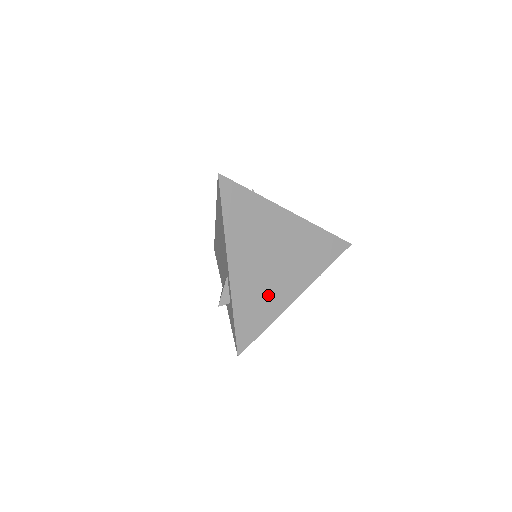
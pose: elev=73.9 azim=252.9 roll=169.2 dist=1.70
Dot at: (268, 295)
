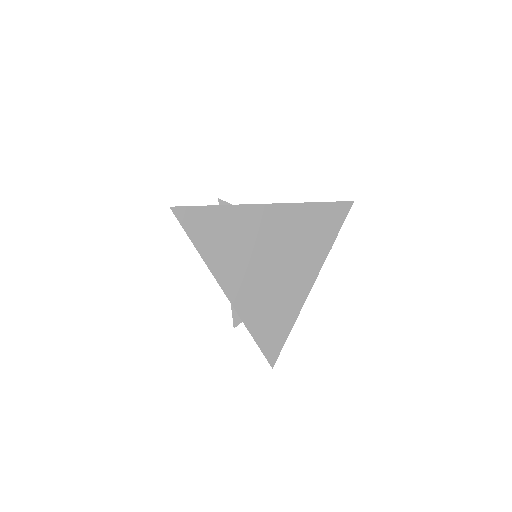
Dot at: (279, 298)
